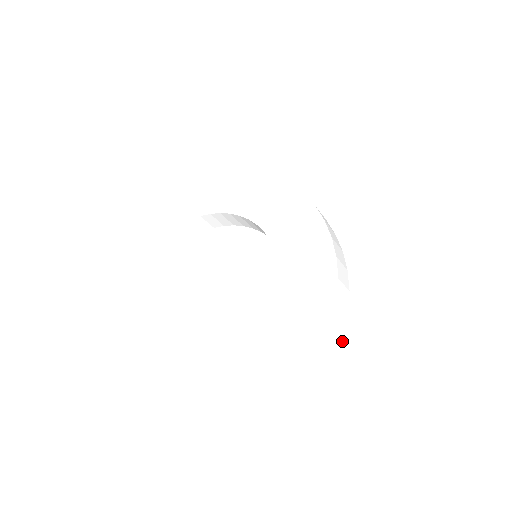
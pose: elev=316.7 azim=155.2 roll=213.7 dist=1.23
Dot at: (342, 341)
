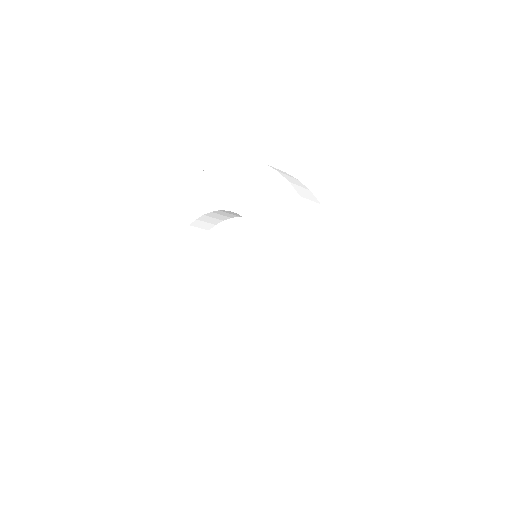
Dot at: (343, 351)
